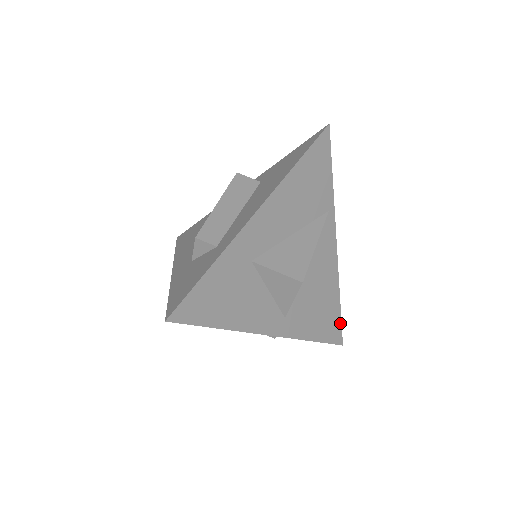
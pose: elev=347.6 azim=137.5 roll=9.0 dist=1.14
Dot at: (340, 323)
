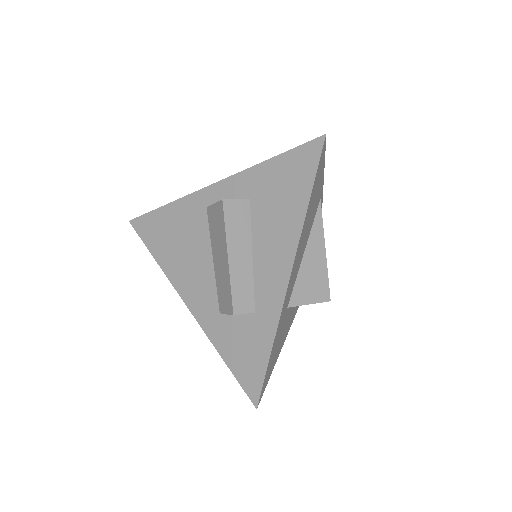
Dot at: occluded
